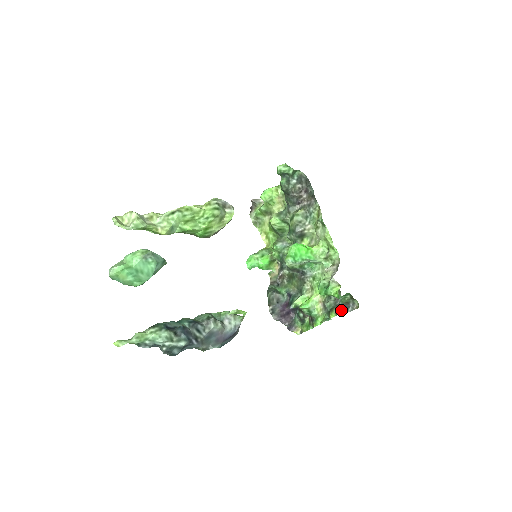
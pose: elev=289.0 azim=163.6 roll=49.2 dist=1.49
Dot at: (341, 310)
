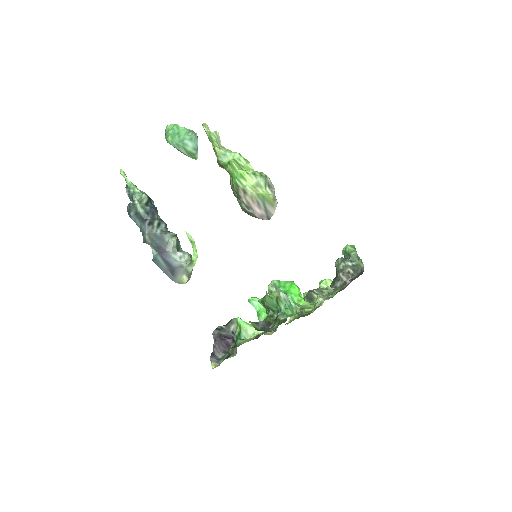
Dot at: (257, 326)
